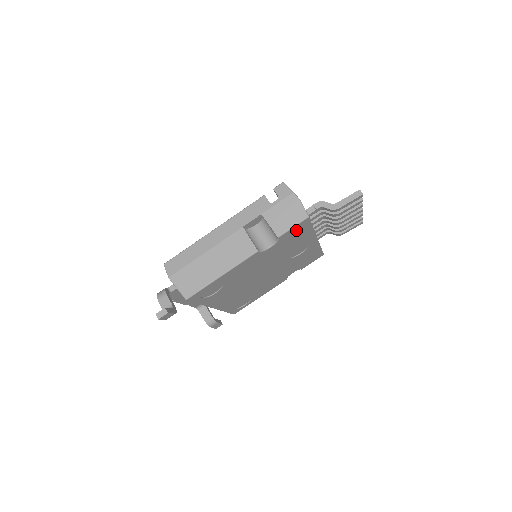
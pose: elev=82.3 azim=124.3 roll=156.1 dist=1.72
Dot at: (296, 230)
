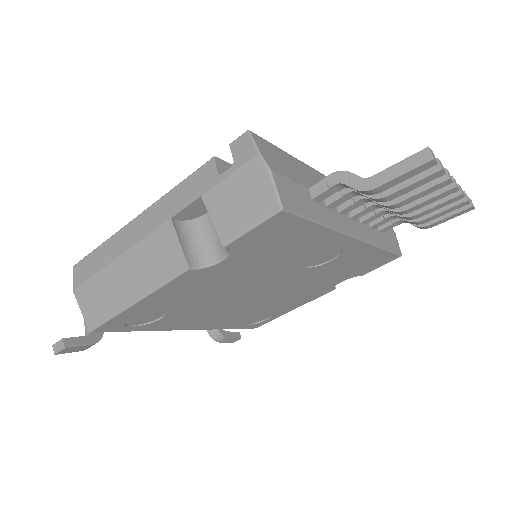
Dot at: (269, 232)
